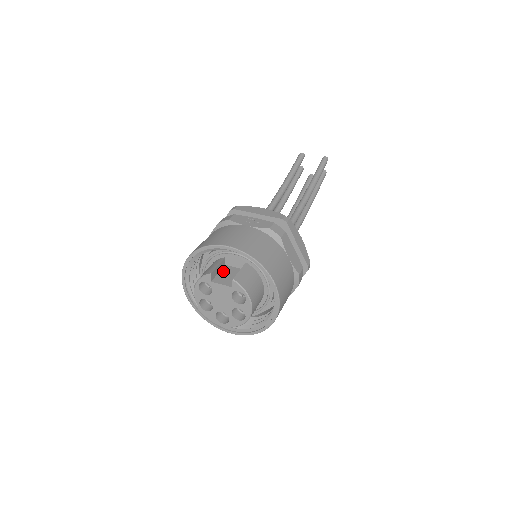
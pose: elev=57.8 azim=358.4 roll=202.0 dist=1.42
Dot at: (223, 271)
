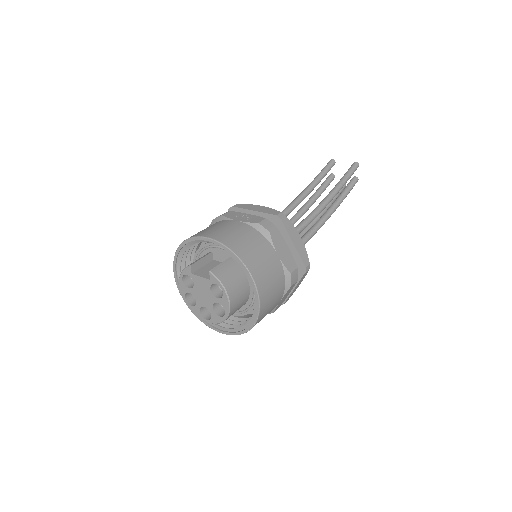
Dot at: (208, 265)
